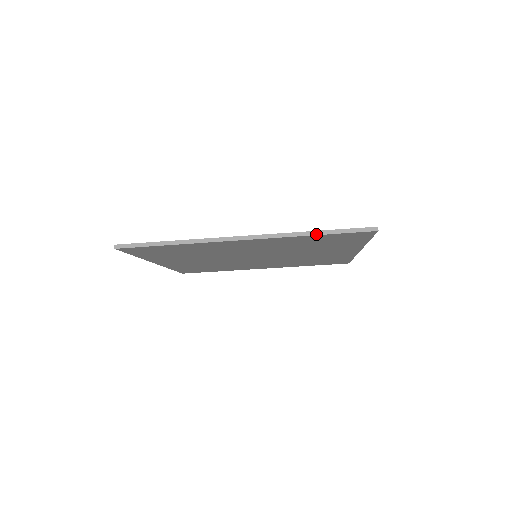
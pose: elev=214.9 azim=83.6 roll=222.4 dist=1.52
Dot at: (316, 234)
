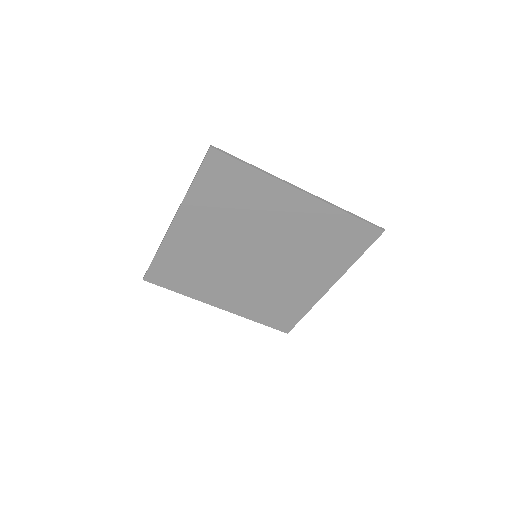
Dot at: (349, 213)
